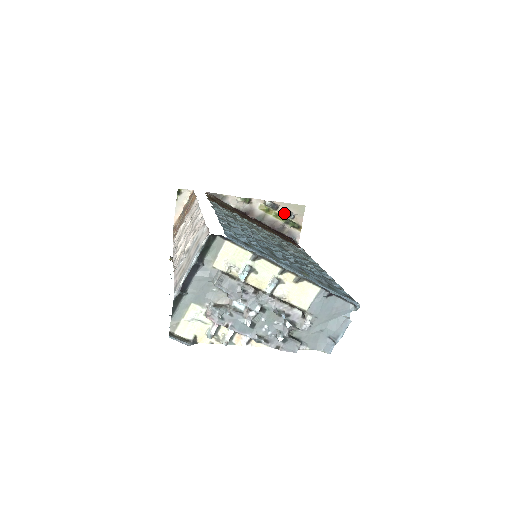
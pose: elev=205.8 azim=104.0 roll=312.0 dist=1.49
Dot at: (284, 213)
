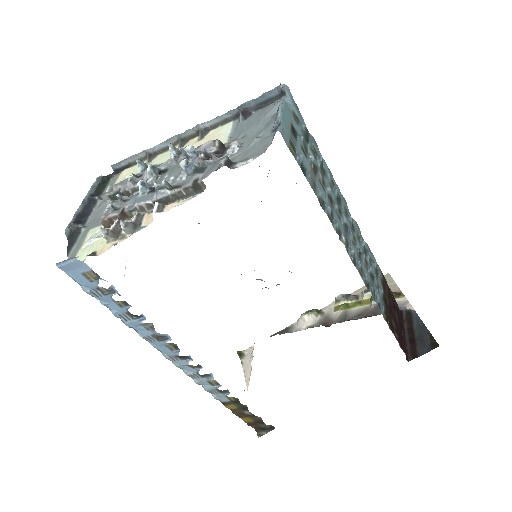
Dot at: (364, 293)
